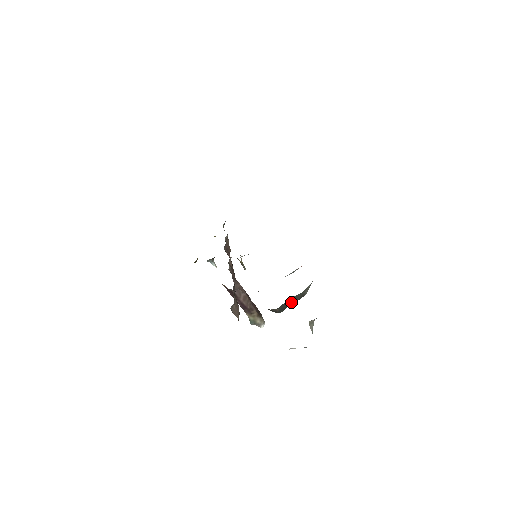
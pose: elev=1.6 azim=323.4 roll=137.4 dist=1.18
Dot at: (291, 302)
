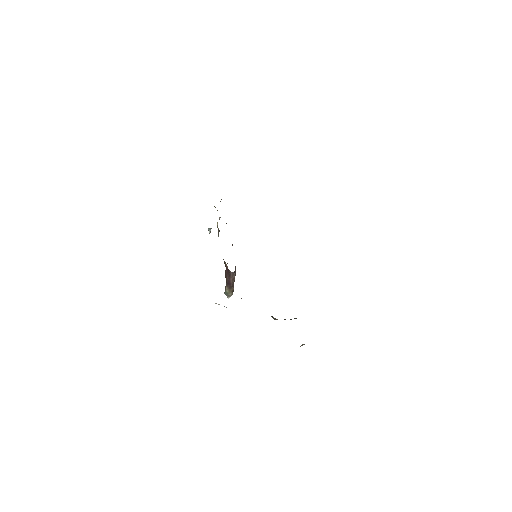
Dot at: occluded
